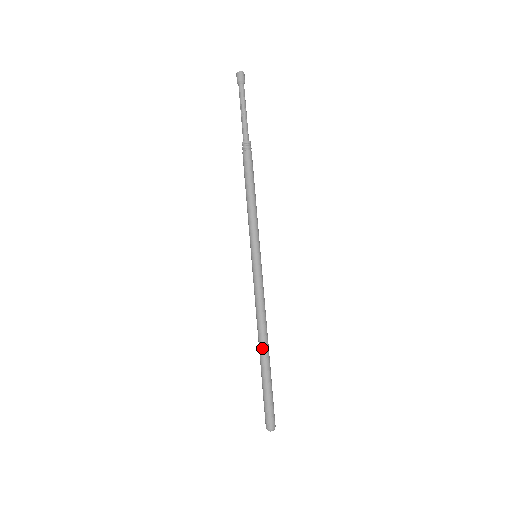
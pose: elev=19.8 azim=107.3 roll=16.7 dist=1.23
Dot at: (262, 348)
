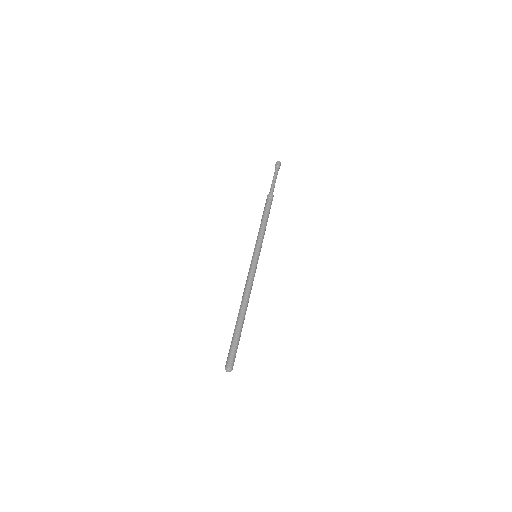
Dot at: (244, 311)
